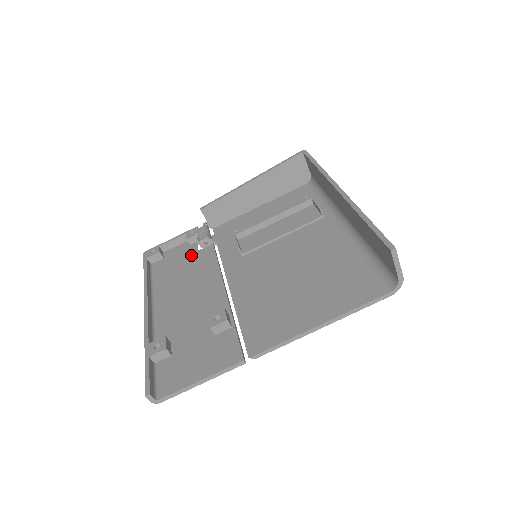
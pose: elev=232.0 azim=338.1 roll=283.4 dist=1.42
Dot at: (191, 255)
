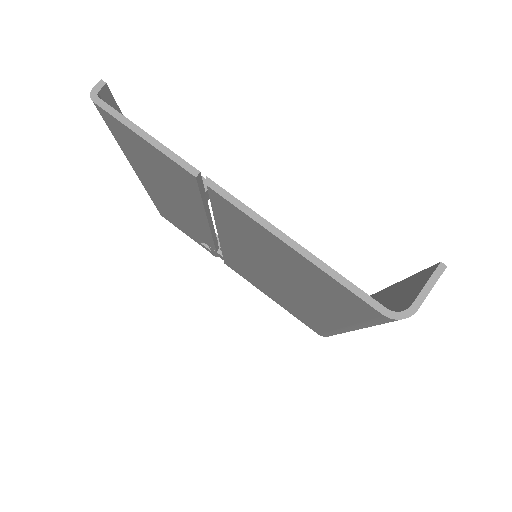
Dot at: occluded
